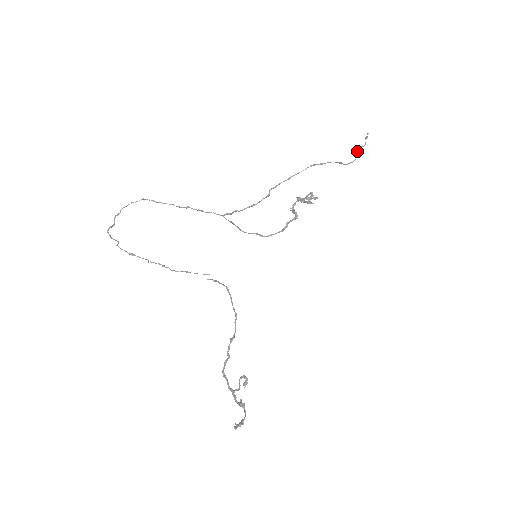
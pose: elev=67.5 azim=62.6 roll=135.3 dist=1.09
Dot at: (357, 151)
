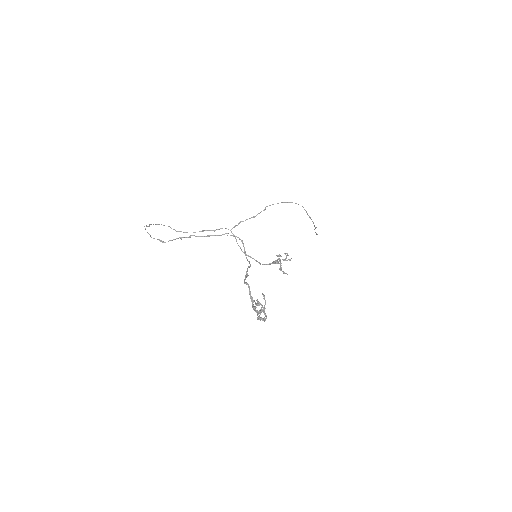
Dot at: occluded
